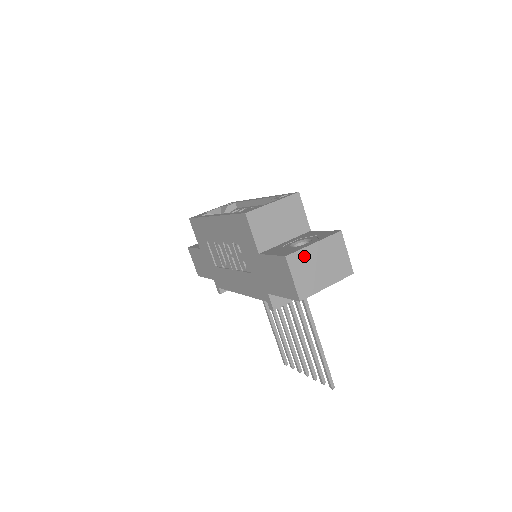
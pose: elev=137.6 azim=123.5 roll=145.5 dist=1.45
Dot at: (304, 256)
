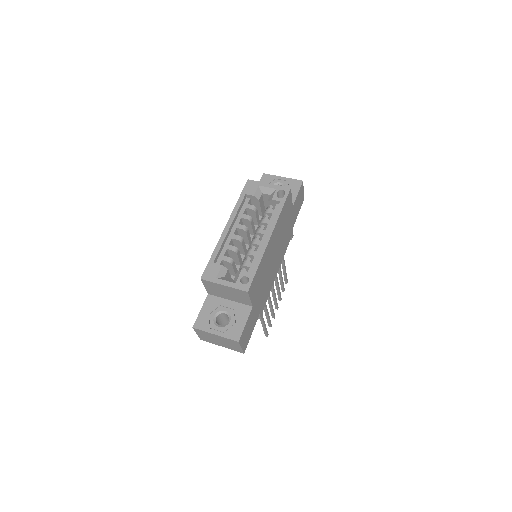
Dot at: (206, 333)
